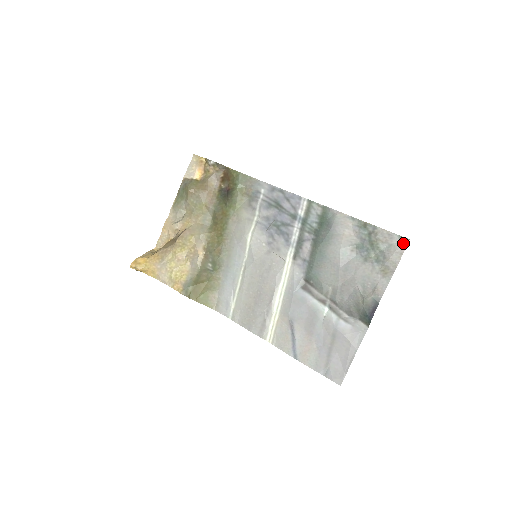
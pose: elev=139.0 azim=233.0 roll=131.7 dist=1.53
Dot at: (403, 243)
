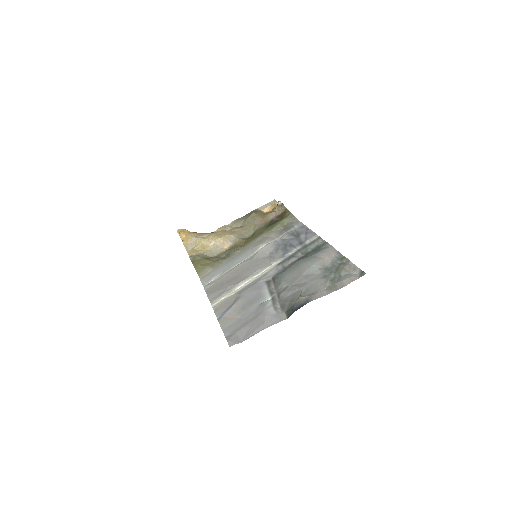
Dot at: (360, 275)
